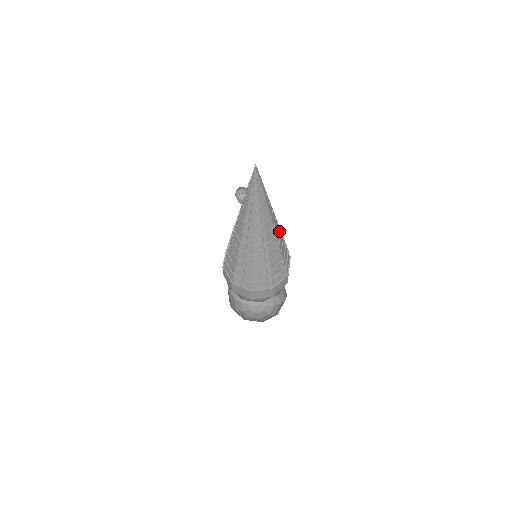
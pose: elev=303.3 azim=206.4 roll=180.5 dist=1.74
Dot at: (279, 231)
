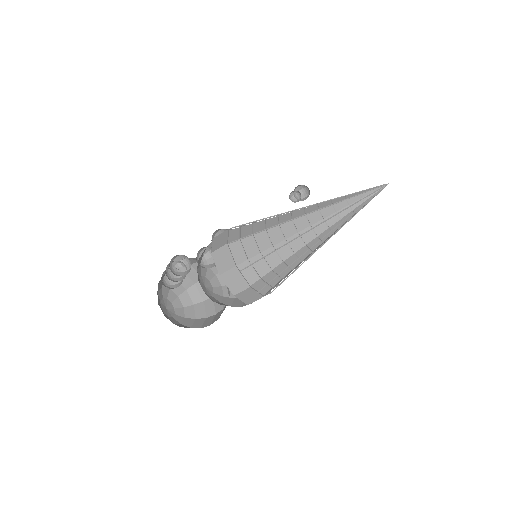
Dot at: occluded
